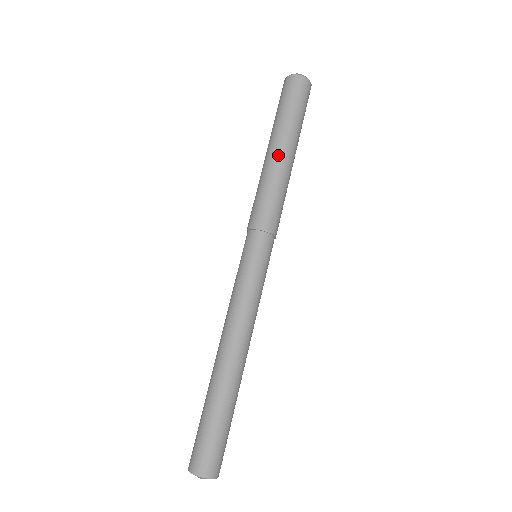
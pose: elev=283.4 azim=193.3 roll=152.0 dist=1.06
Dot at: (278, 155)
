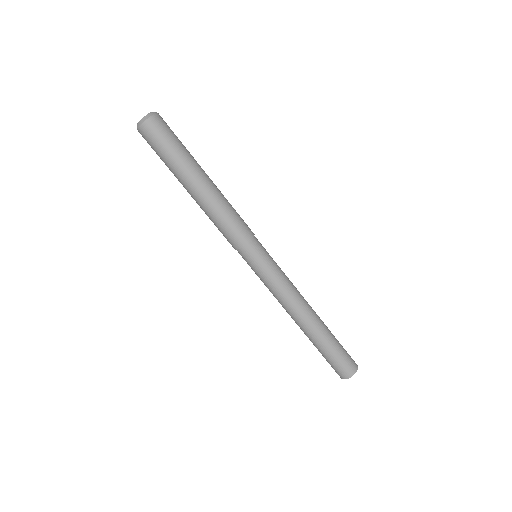
Dot at: (195, 195)
